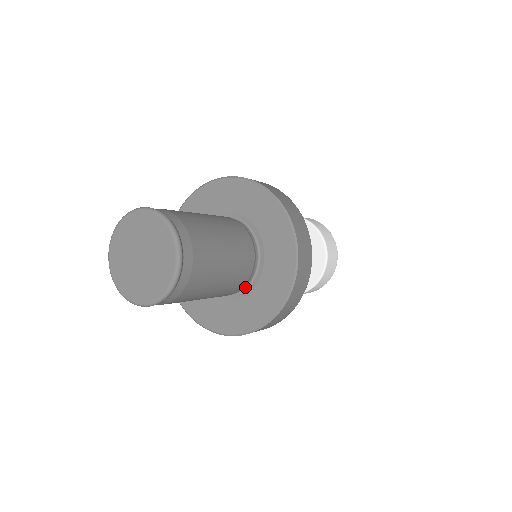
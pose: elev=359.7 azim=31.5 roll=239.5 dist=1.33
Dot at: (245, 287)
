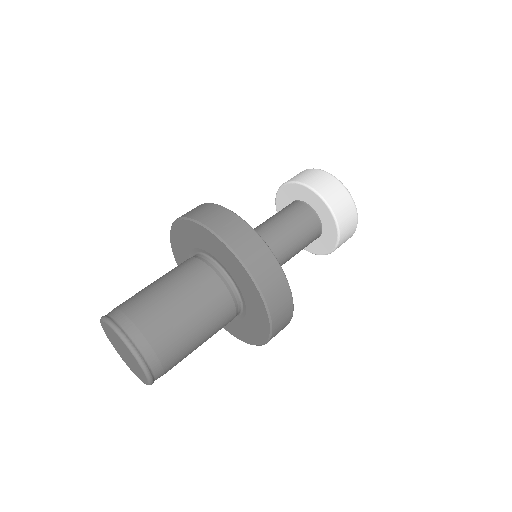
Dot at: (241, 307)
